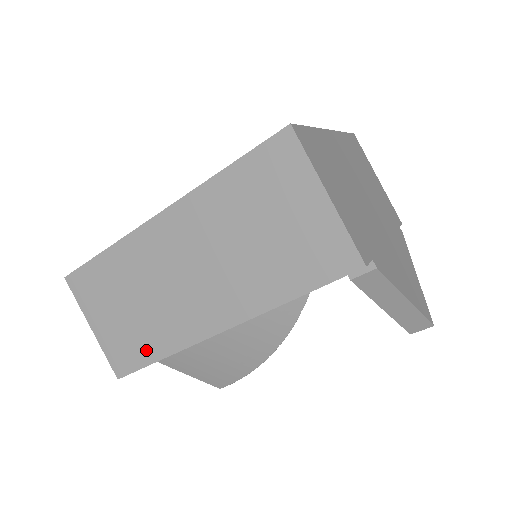
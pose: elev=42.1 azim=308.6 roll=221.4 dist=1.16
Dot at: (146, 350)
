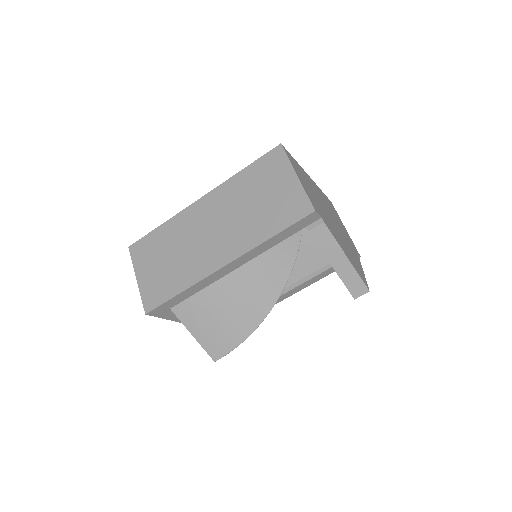
Dot at: (171, 288)
